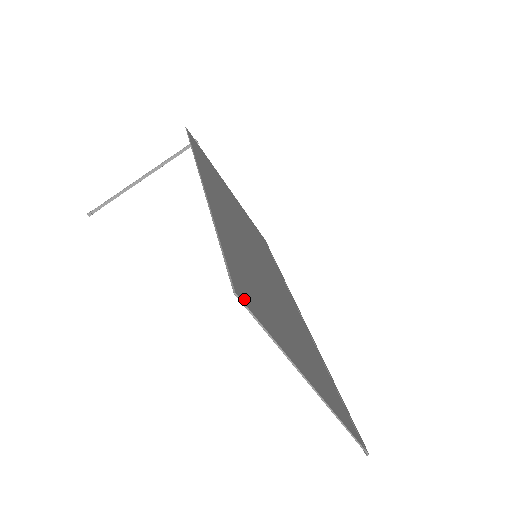
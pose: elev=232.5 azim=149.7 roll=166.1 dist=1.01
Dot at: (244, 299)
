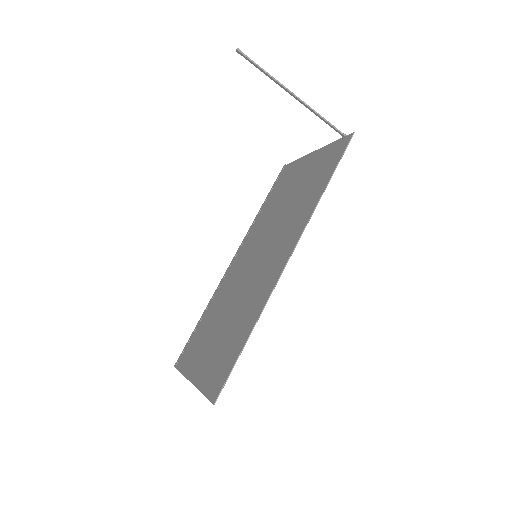
Dot at: (214, 396)
